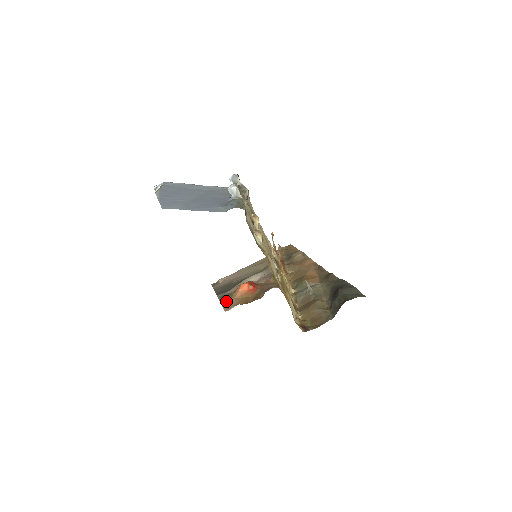
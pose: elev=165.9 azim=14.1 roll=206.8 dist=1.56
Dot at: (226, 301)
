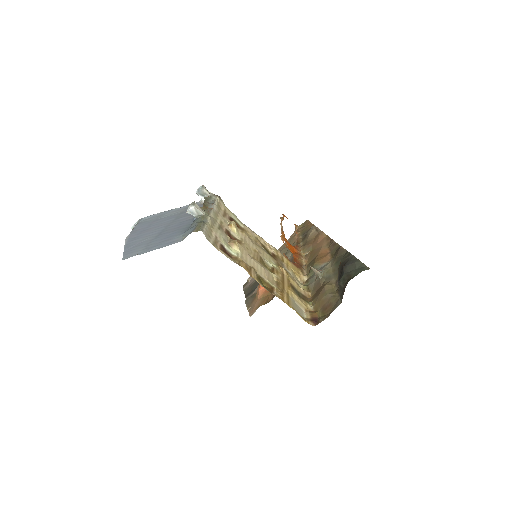
Dot at: (251, 304)
